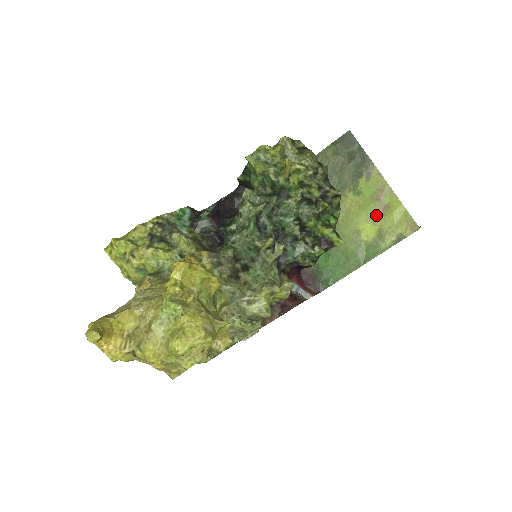
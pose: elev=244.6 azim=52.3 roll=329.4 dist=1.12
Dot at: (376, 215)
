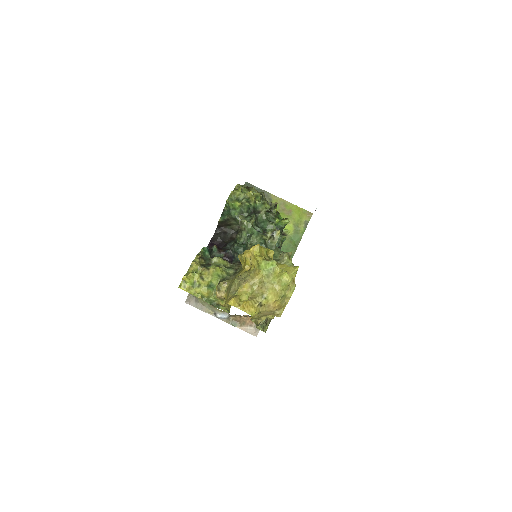
Dot at: occluded
